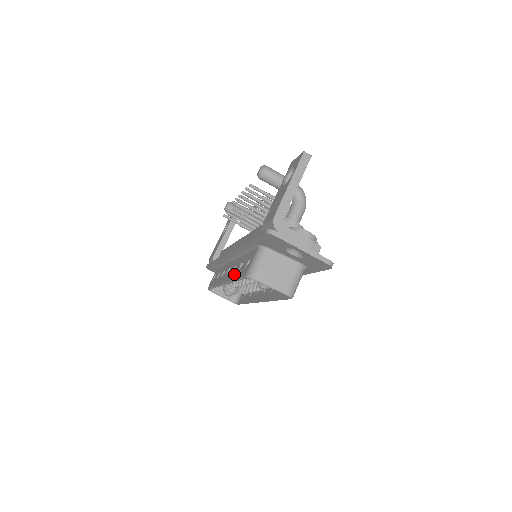
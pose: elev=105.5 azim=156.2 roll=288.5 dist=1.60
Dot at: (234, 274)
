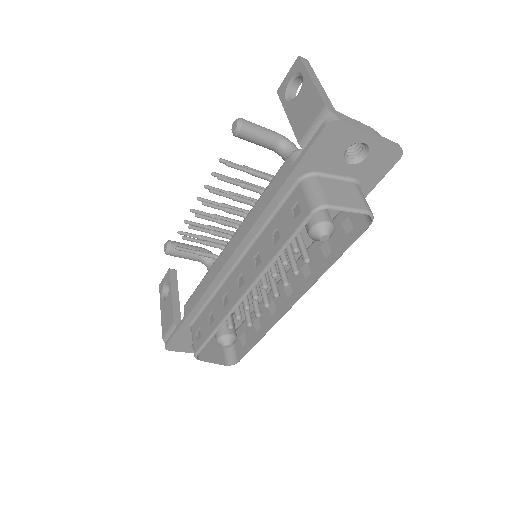
Dot at: (268, 255)
